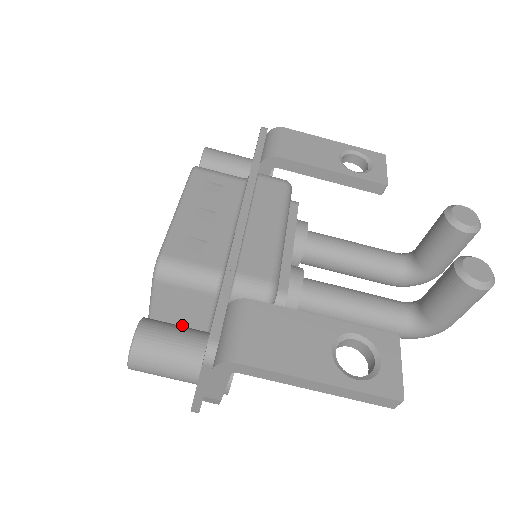
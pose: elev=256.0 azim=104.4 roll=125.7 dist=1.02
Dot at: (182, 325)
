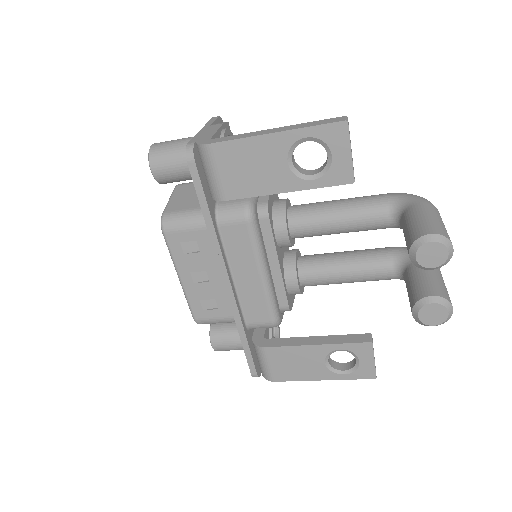
Dot at: occluded
